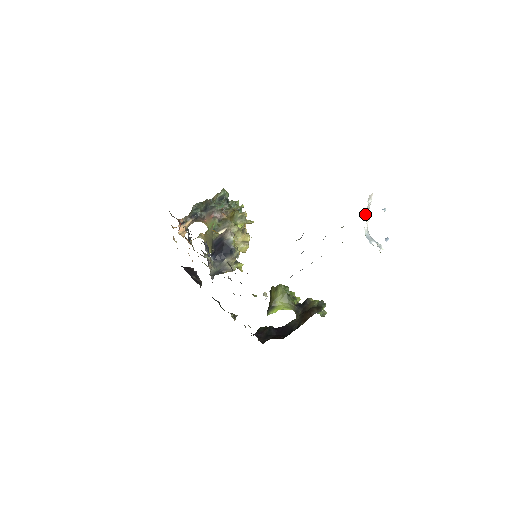
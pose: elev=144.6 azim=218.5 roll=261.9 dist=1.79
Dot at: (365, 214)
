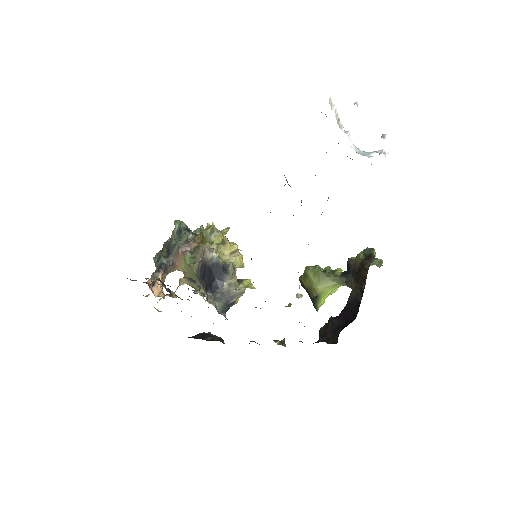
Dot at: (340, 128)
